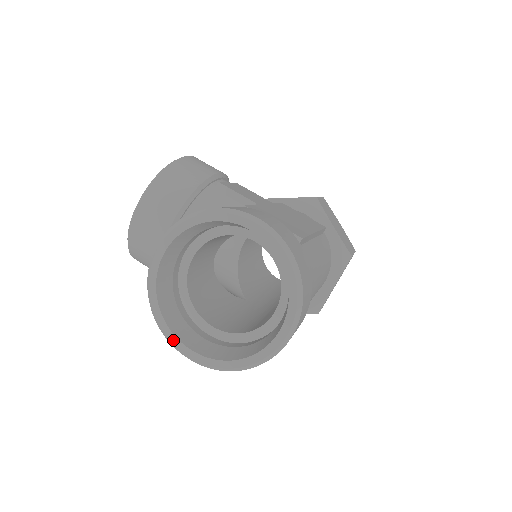
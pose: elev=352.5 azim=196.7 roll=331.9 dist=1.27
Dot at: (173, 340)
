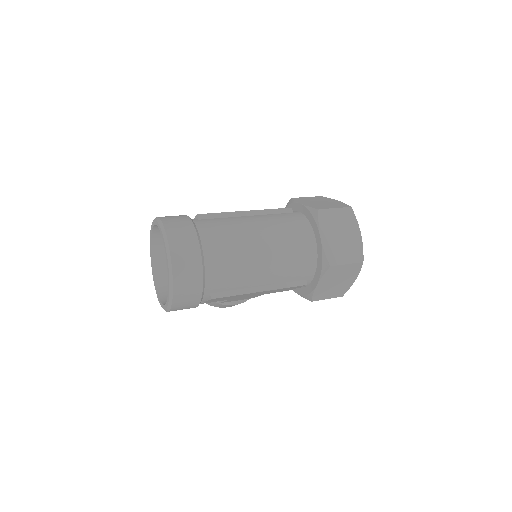
Dot at: (163, 307)
